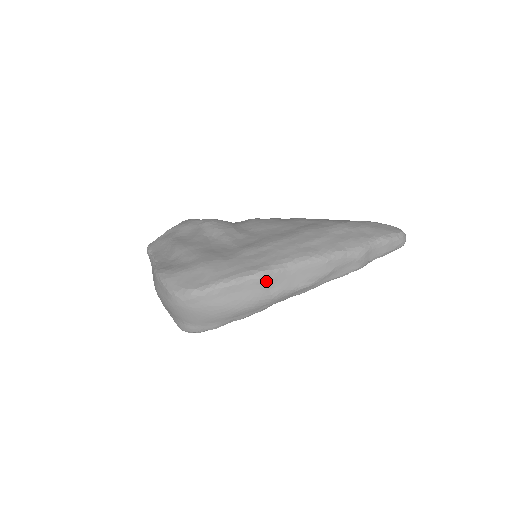
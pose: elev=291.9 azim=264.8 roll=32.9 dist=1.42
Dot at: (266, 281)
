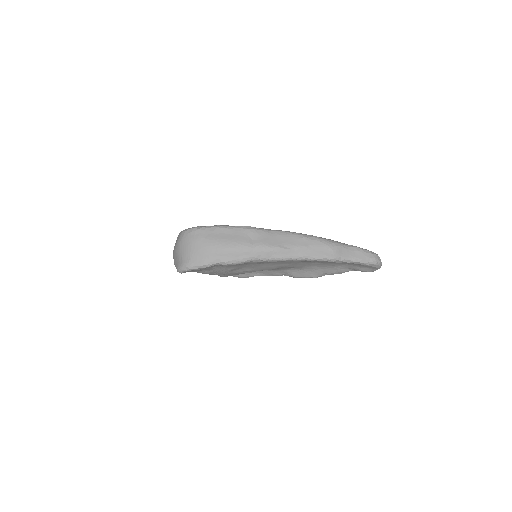
Dot at: (251, 233)
